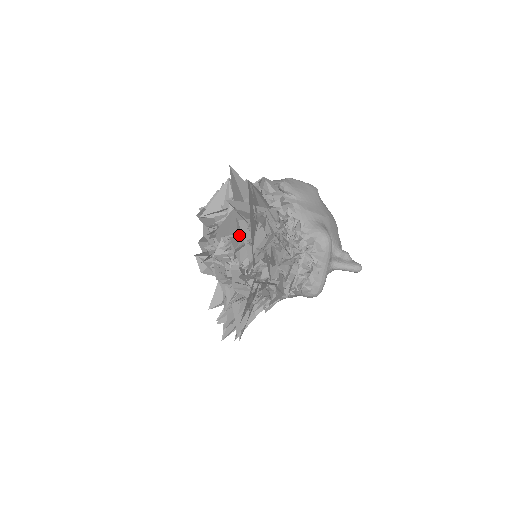
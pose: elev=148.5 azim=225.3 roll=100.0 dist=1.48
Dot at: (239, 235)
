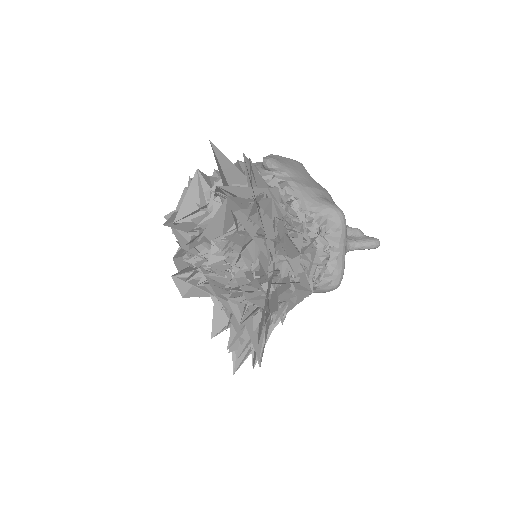
Dot at: (238, 230)
